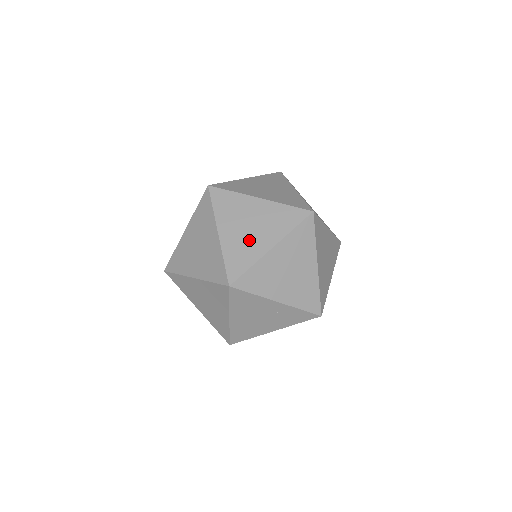
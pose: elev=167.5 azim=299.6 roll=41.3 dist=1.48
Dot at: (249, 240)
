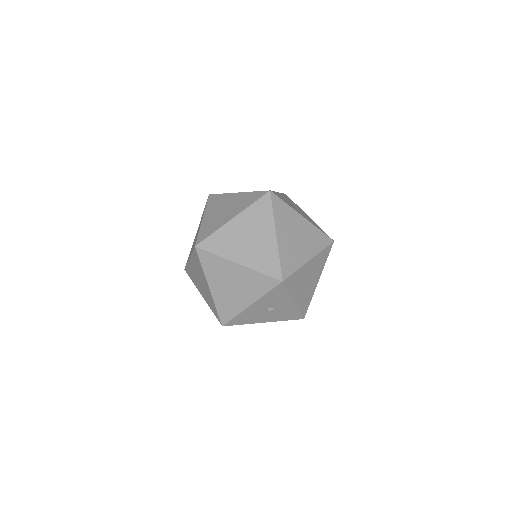
Dot at: (220, 217)
